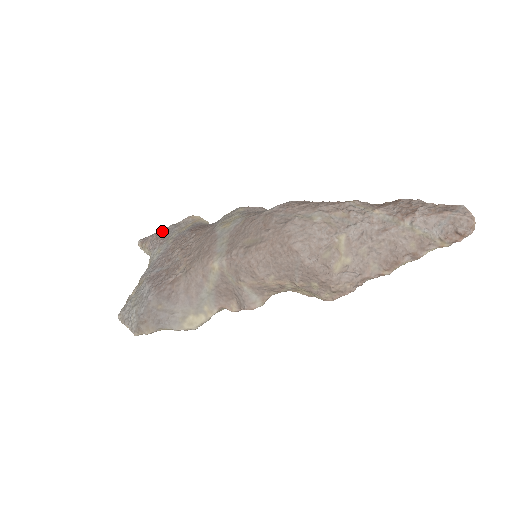
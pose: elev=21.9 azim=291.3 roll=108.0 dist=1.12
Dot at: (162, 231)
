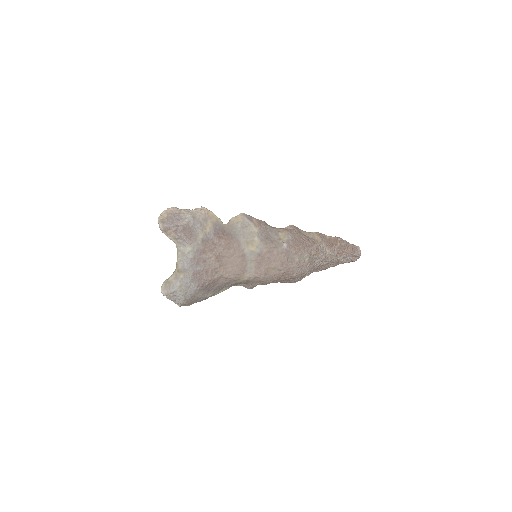
Dot at: (187, 226)
